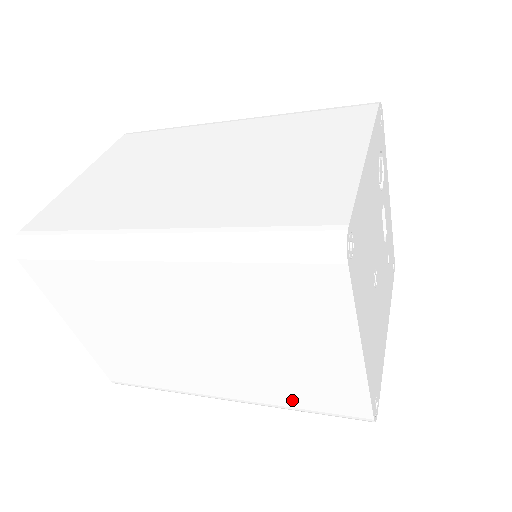
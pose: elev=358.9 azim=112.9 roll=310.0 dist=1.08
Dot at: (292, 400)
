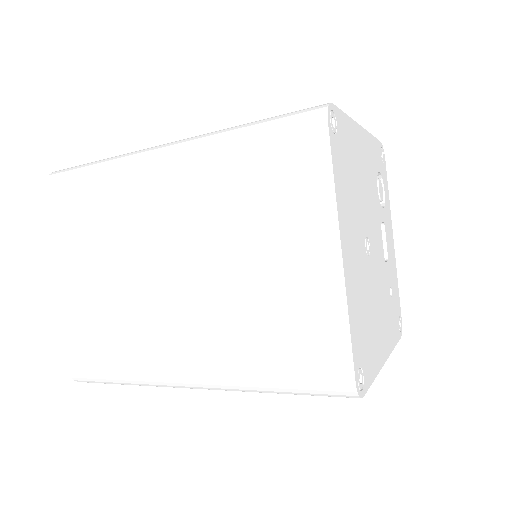
Dot at: (262, 361)
